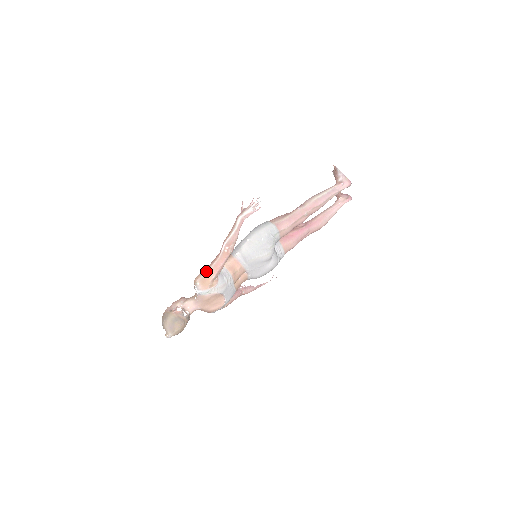
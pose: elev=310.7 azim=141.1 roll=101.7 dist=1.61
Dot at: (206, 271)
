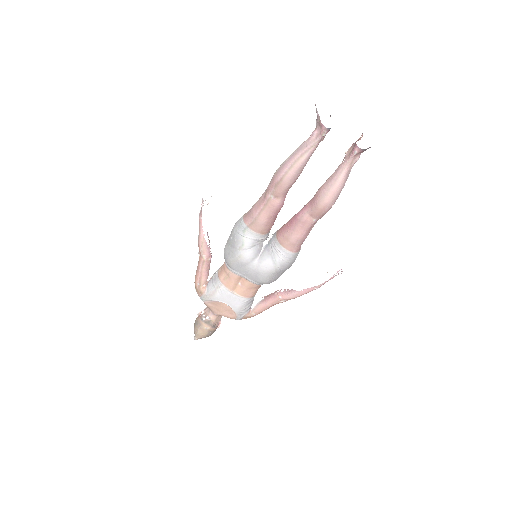
Dot at: (195, 277)
